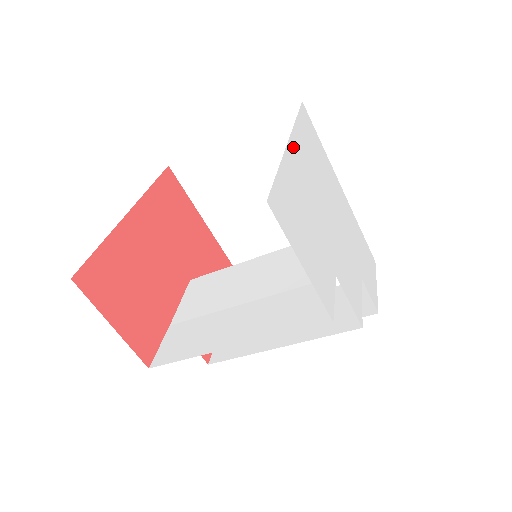
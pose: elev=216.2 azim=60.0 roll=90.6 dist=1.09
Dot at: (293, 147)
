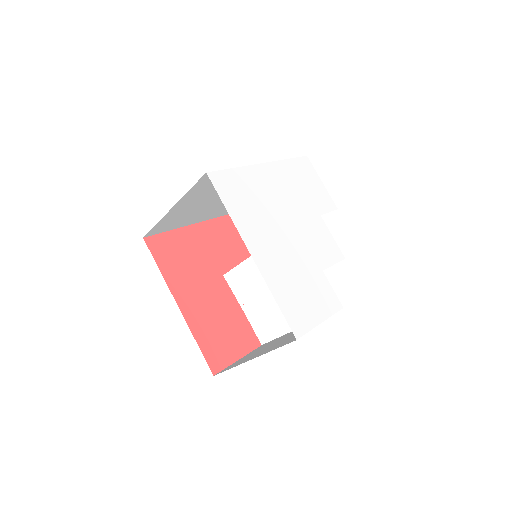
Dot at: (254, 251)
